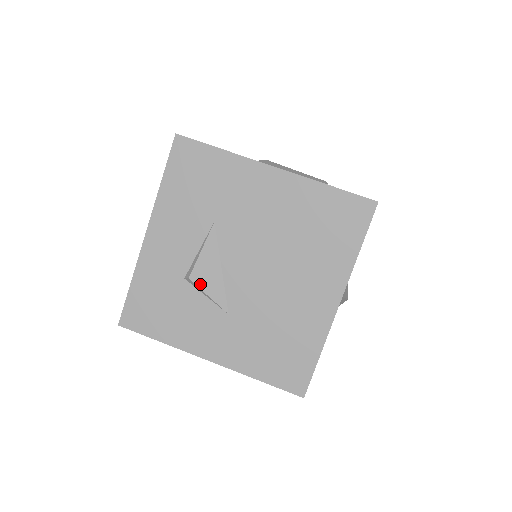
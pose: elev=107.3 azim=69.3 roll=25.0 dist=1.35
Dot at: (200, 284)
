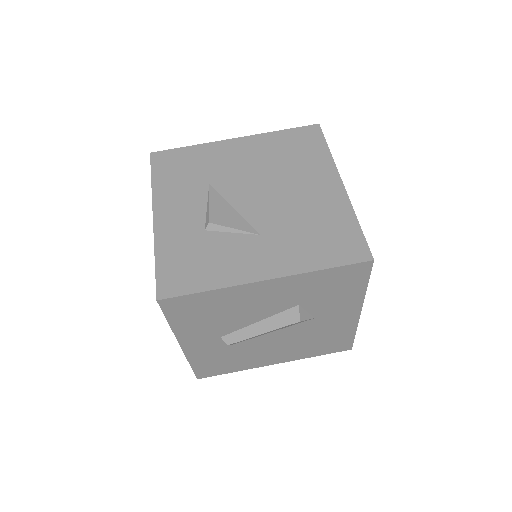
Dot at: (221, 223)
